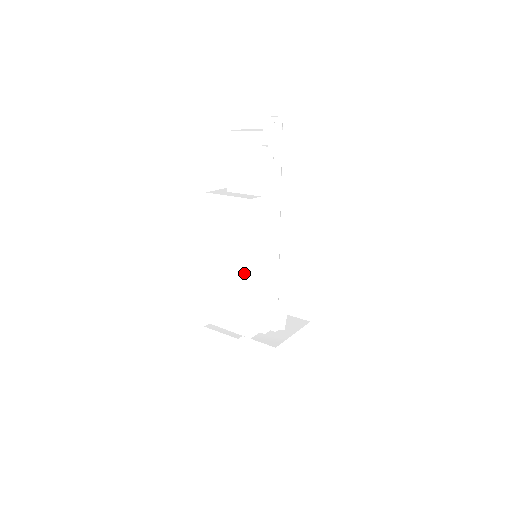
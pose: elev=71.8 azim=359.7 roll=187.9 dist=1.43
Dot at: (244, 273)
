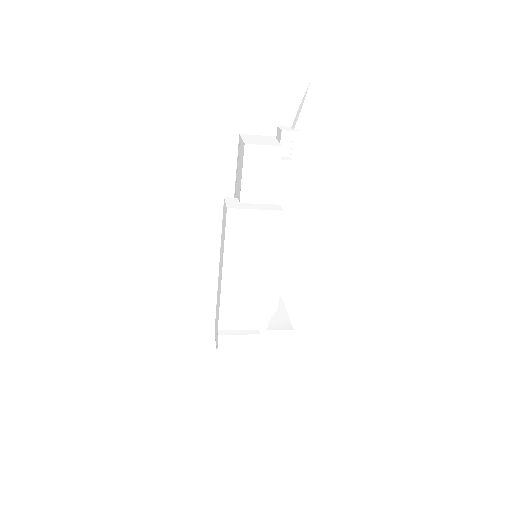
Dot at: (267, 276)
